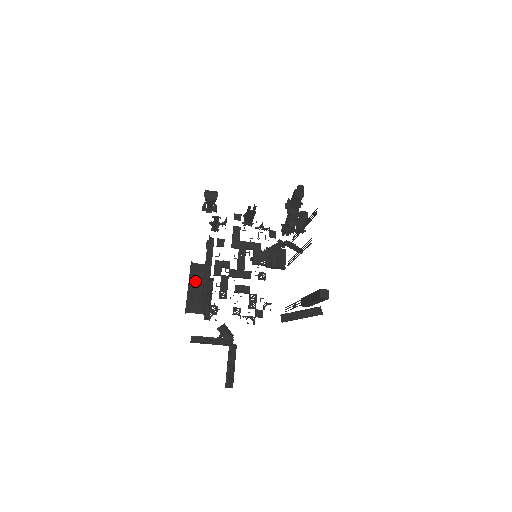
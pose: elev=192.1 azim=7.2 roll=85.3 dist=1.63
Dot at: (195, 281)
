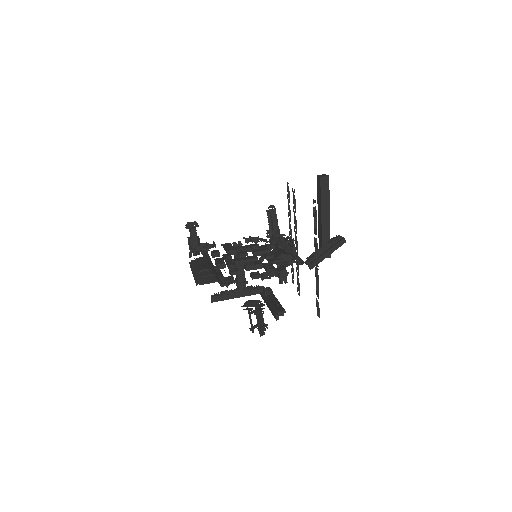
Dot at: (198, 262)
